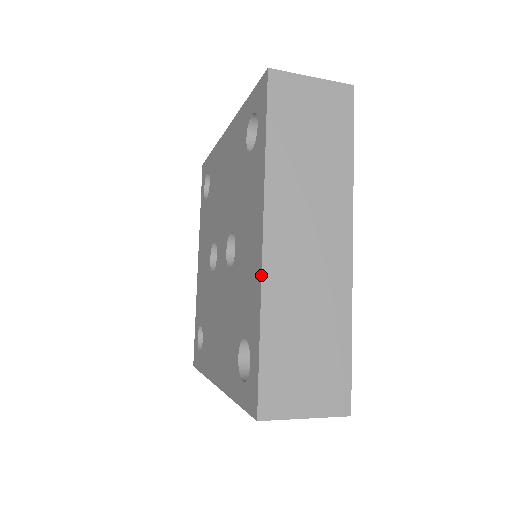
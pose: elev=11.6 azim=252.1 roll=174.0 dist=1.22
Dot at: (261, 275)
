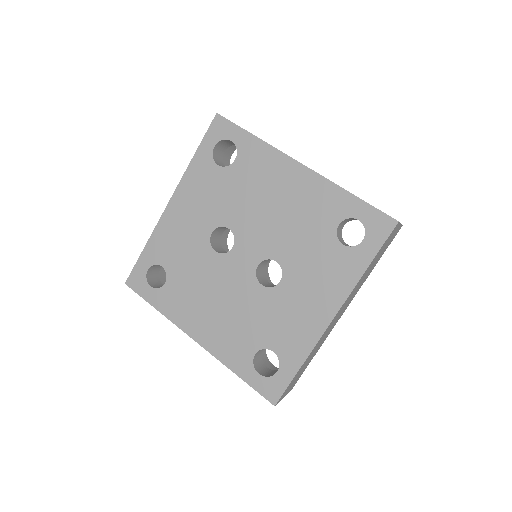
Dot at: (320, 338)
